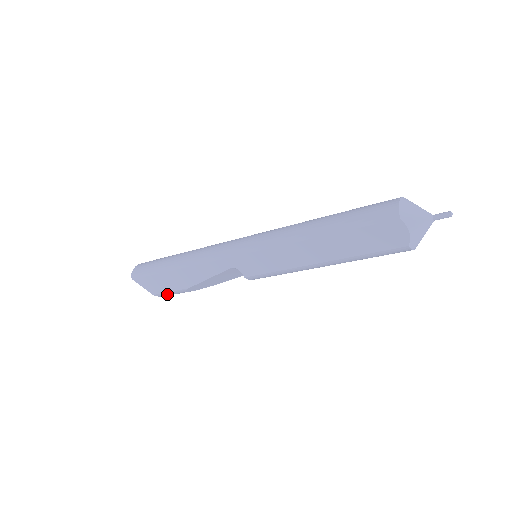
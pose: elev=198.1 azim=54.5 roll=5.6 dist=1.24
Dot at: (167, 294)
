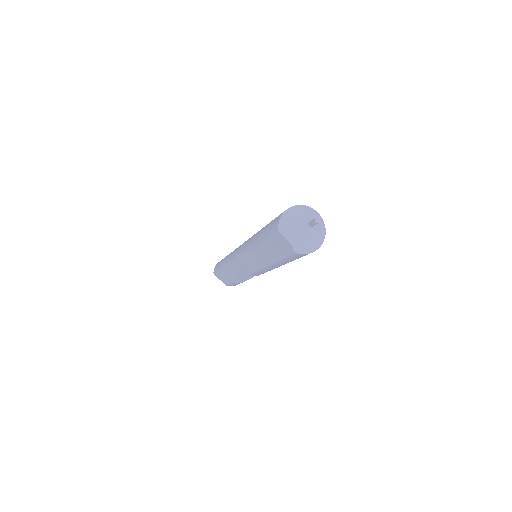
Dot at: (232, 285)
